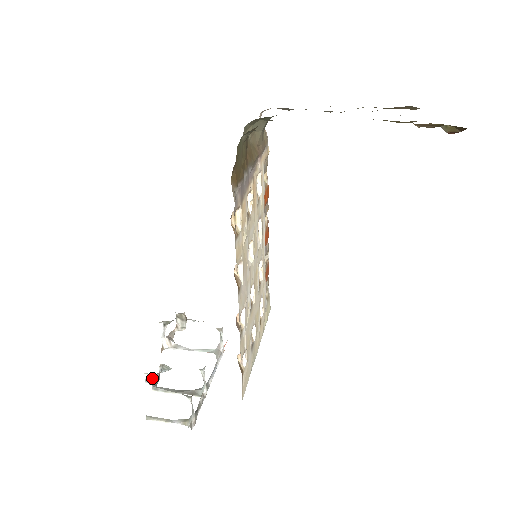
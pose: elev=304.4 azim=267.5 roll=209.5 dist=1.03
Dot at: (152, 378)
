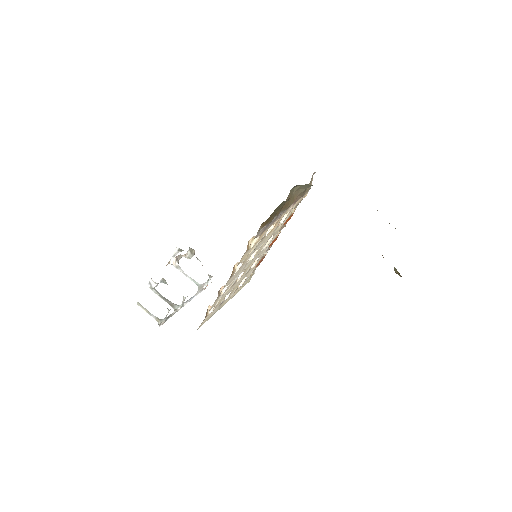
Dot at: (154, 284)
